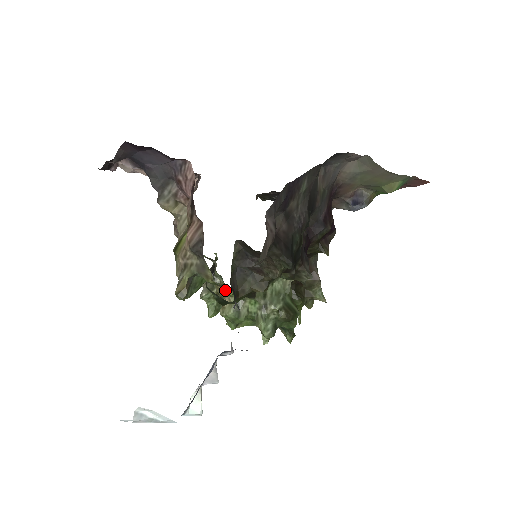
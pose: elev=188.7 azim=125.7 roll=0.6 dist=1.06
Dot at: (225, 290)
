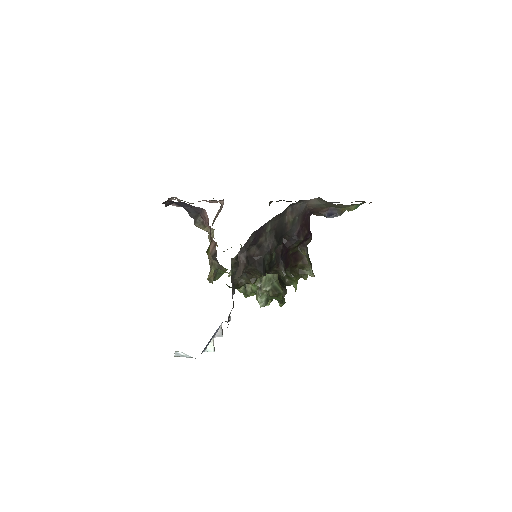
Dot at: occluded
